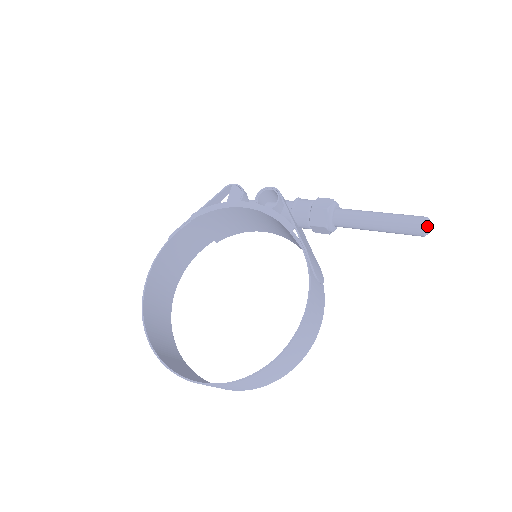
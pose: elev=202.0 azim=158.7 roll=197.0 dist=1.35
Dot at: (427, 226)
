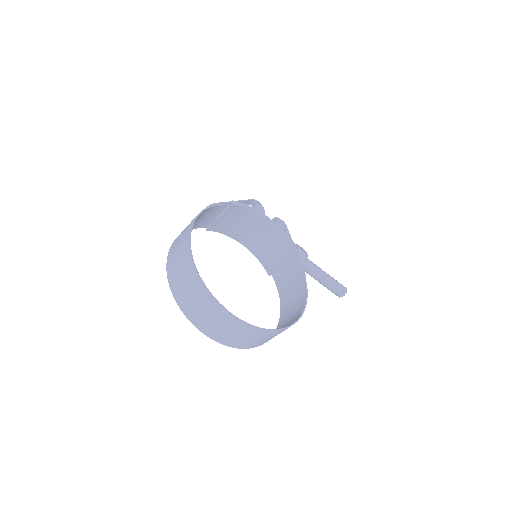
Dot at: (346, 292)
